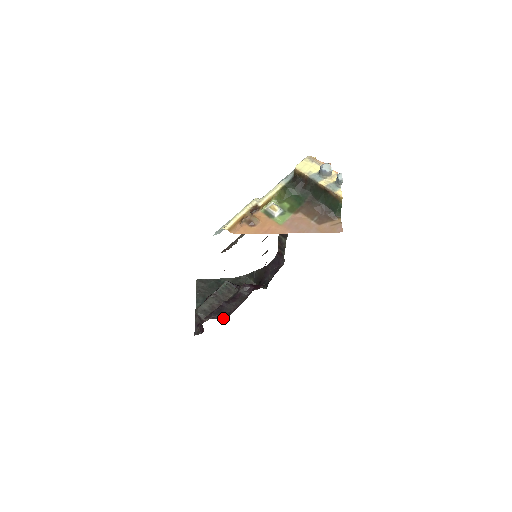
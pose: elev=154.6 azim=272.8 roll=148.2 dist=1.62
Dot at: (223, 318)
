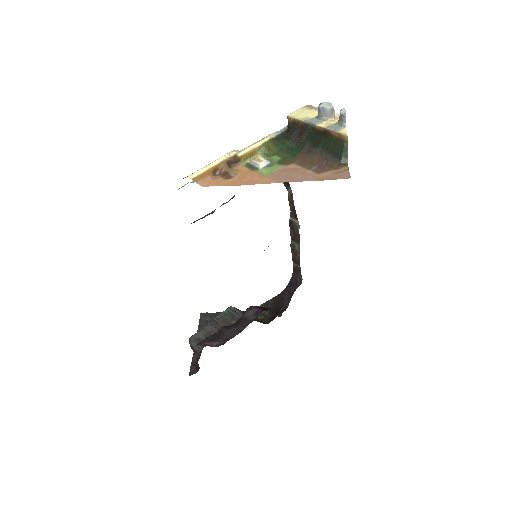
Dot at: (219, 345)
